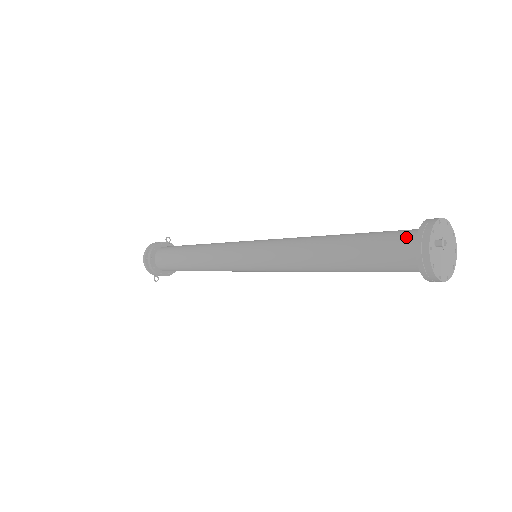
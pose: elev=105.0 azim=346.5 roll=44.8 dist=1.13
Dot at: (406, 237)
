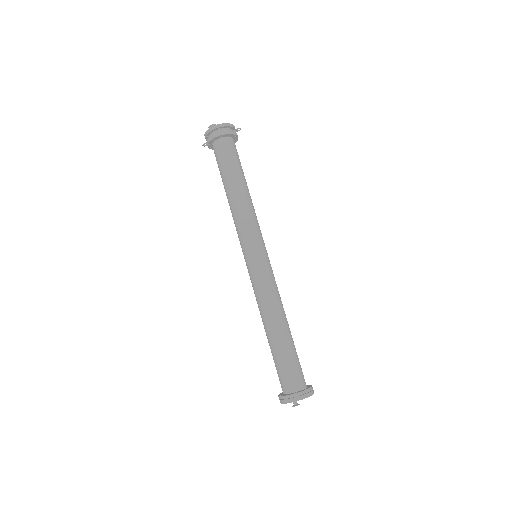
Dot at: (293, 383)
